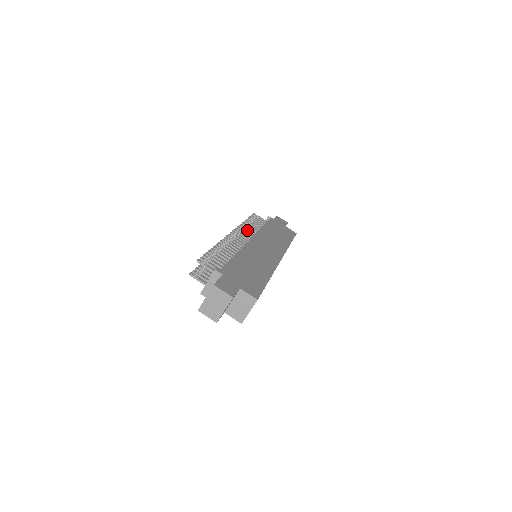
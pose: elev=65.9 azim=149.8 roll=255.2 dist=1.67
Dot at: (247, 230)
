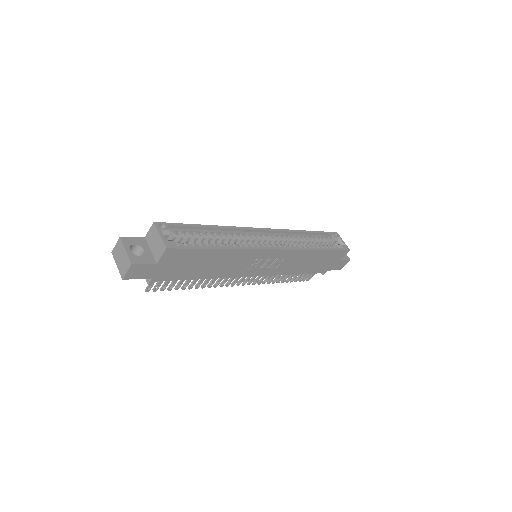
Dot at: occluded
